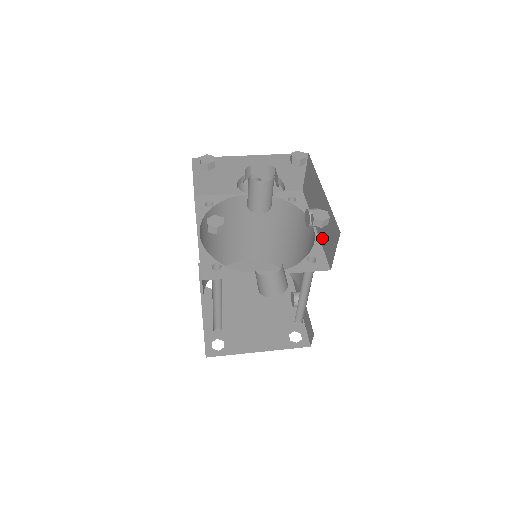
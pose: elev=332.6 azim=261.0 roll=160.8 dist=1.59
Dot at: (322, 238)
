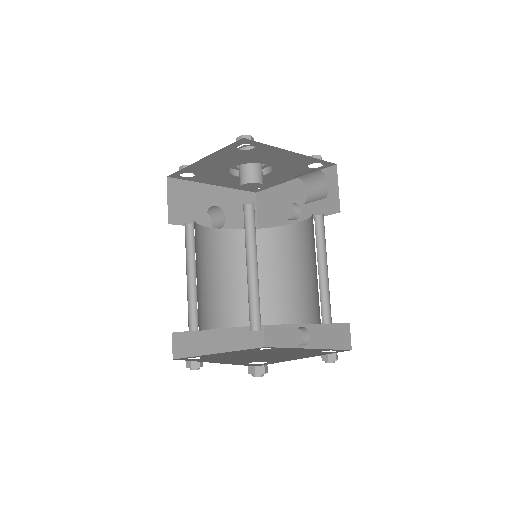
Dot at: (312, 212)
